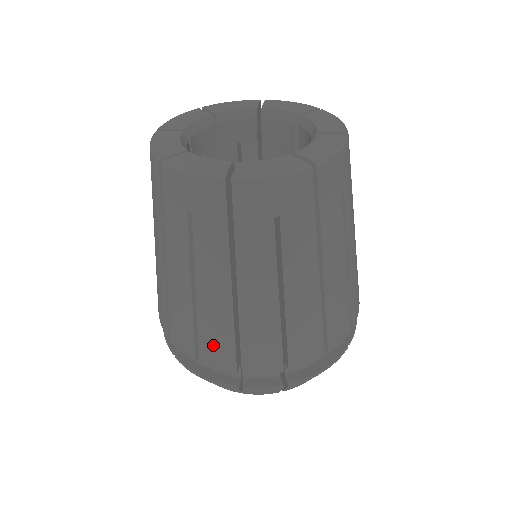
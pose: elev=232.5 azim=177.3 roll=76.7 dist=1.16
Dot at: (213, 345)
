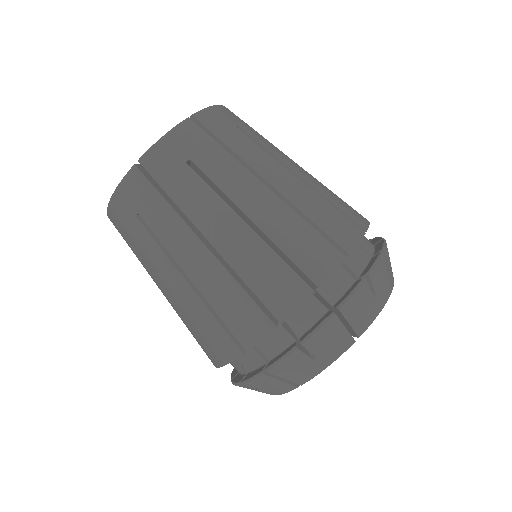
Dot at: (306, 250)
